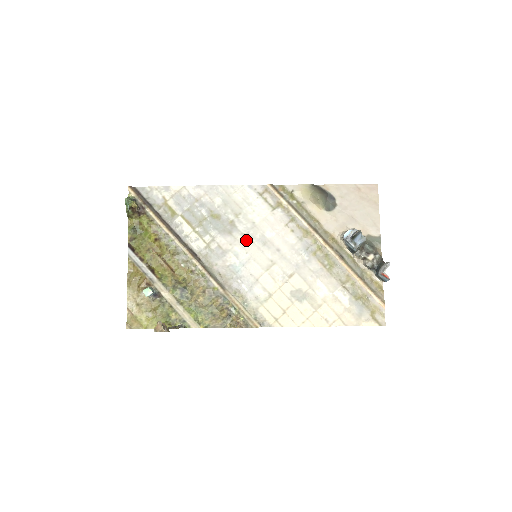
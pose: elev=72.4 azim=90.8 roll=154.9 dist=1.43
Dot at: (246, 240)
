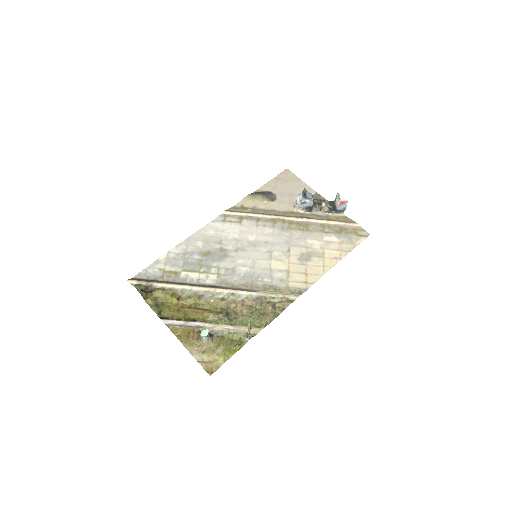
Dot at: (240, 252)
